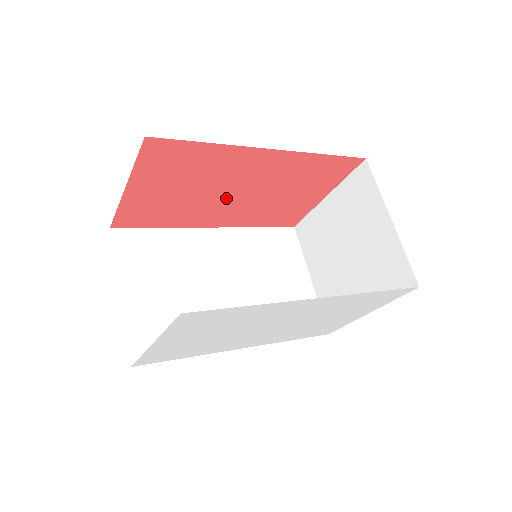
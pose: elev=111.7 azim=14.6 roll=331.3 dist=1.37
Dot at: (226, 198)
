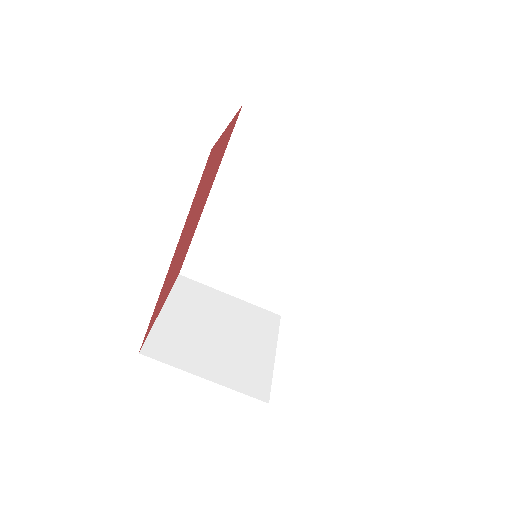
Dot at: (190, 231)
